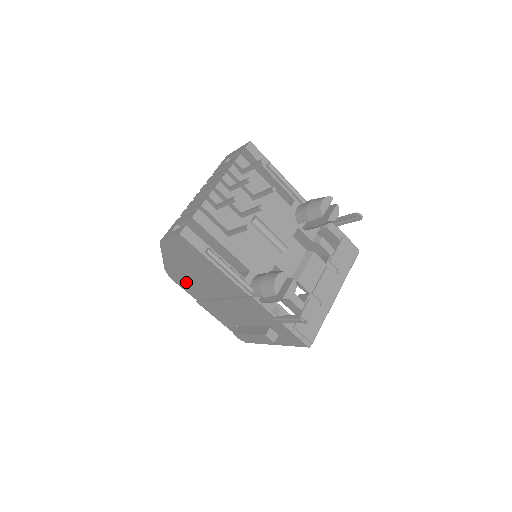
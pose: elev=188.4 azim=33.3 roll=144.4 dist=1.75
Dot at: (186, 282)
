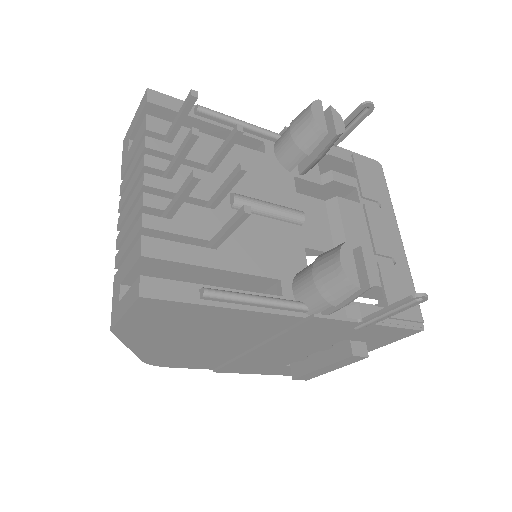
Dot at: (185, 358)
